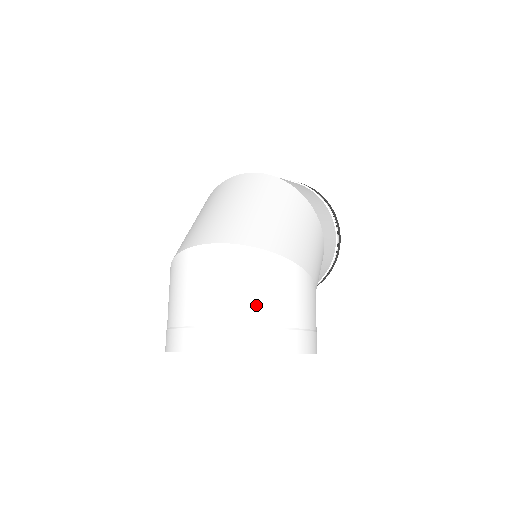
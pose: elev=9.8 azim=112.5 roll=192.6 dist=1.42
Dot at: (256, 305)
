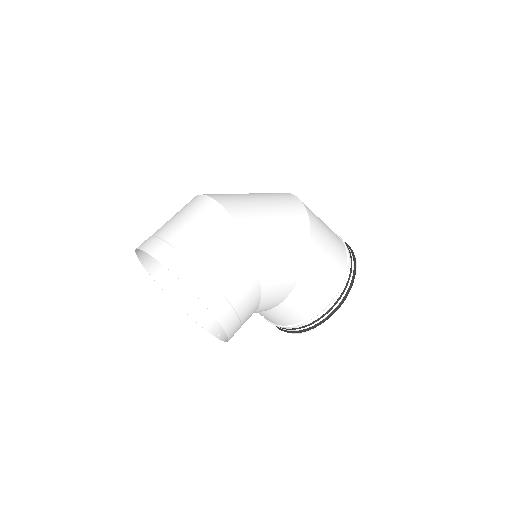
Dot at: (190, 238)
